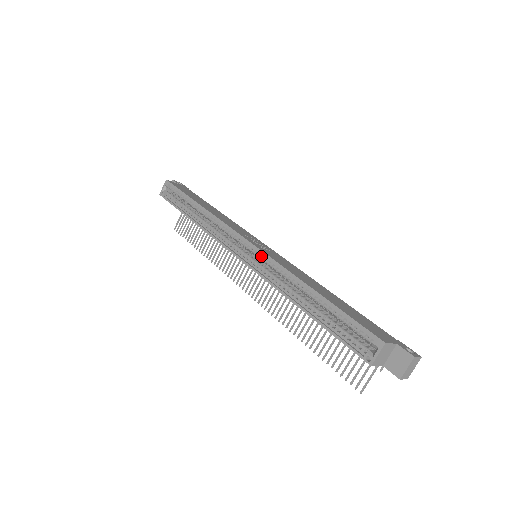
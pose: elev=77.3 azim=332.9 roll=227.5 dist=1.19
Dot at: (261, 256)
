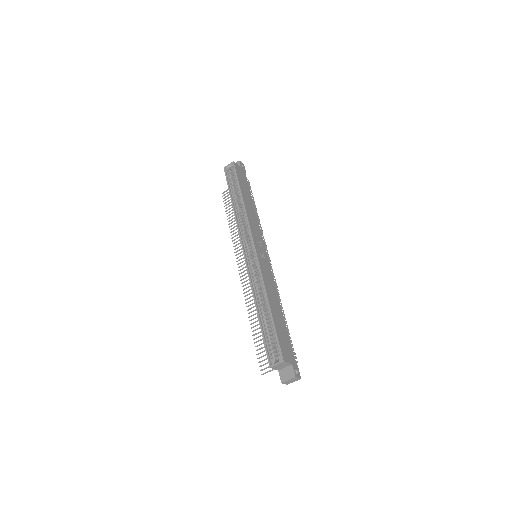
Dot at: (256, 262)
